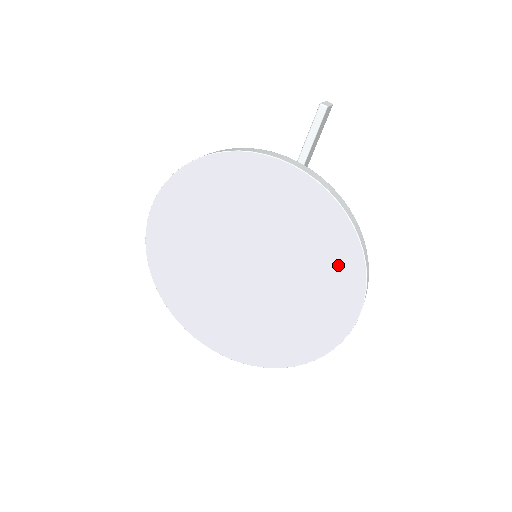
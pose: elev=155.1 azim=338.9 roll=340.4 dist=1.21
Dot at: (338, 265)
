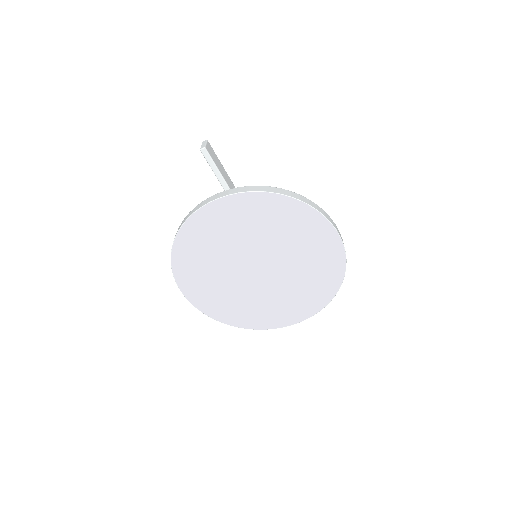
Dot at: (296, 219)
